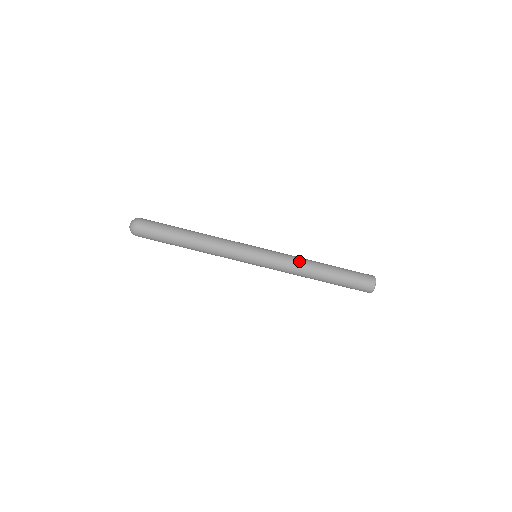
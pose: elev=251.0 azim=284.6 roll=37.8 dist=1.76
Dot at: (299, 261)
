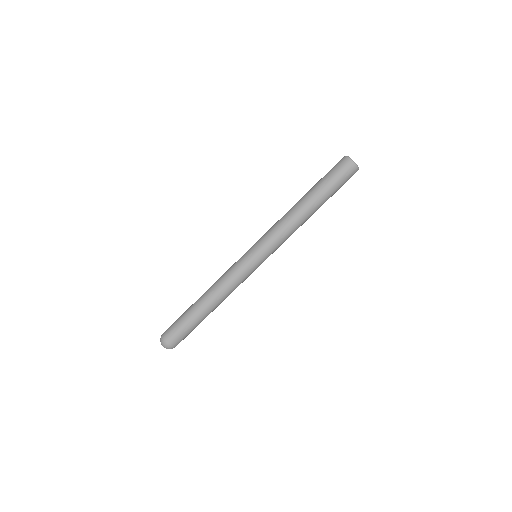
Dot at: (283, 219)
